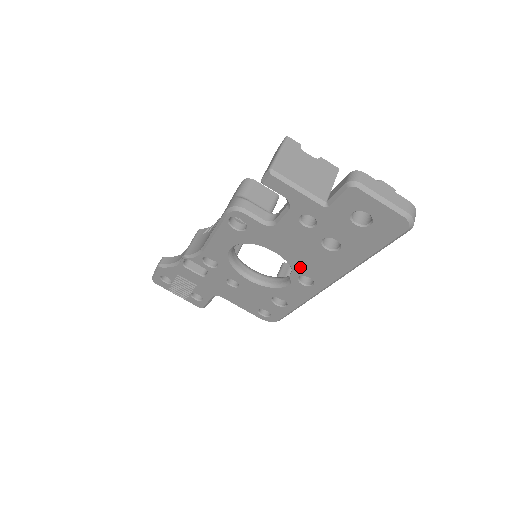
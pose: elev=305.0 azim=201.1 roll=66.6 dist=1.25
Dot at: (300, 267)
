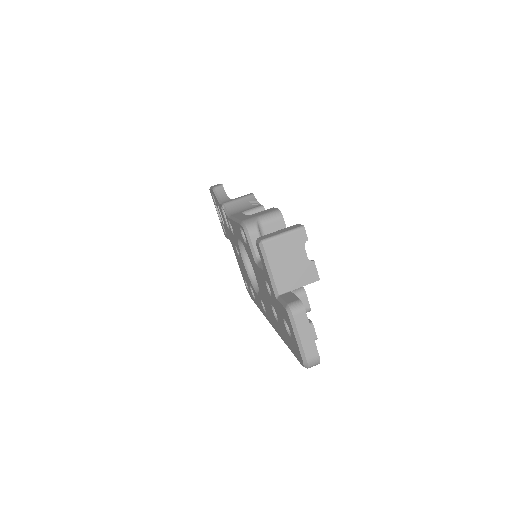
Dot at: (262, 297)
